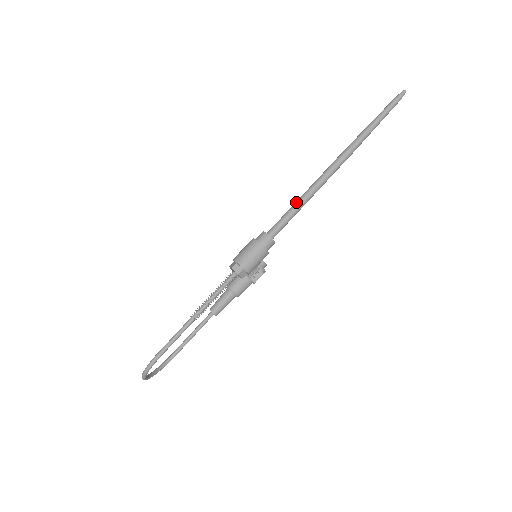
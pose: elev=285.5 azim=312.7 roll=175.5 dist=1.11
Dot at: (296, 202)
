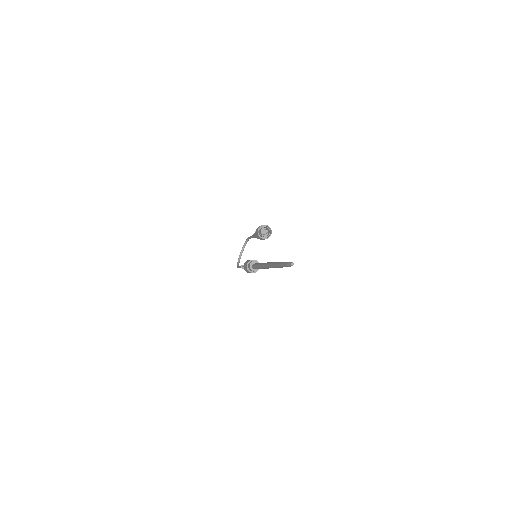
Dot at: (258, 267)
